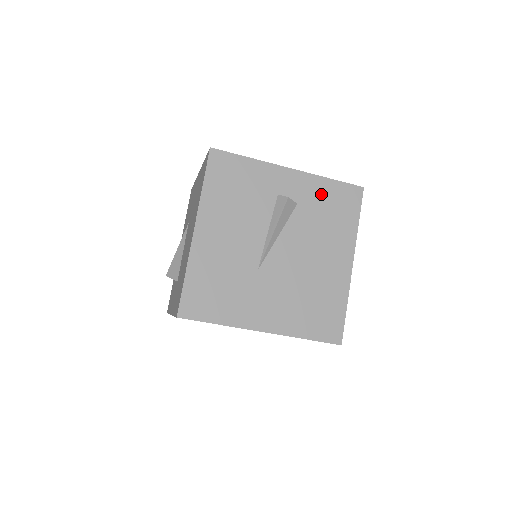
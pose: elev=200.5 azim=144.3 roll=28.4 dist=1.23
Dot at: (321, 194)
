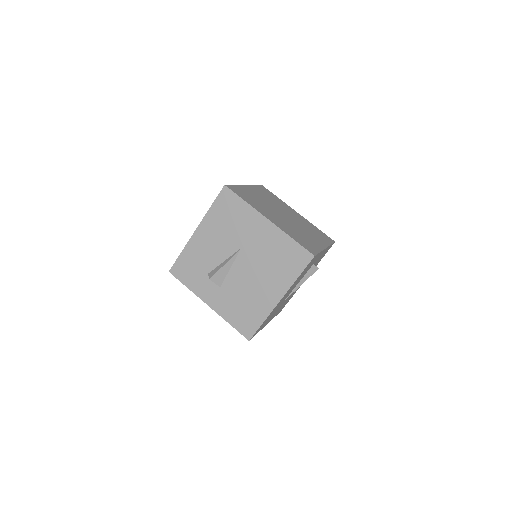
Dot at: occluded
